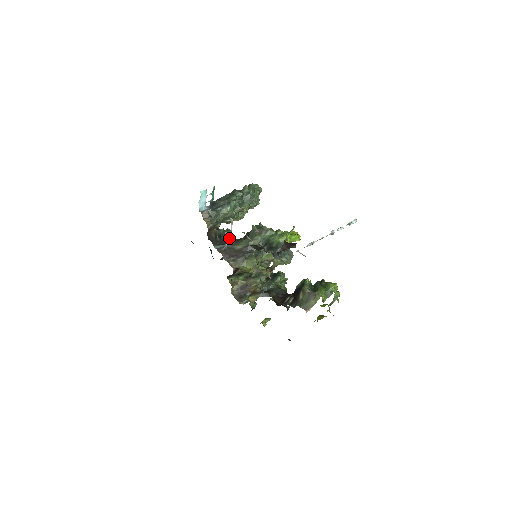
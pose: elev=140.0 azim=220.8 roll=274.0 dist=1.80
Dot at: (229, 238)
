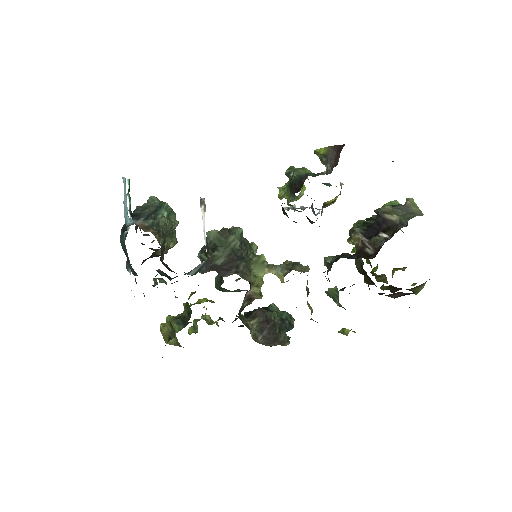
Dot at: occluded
